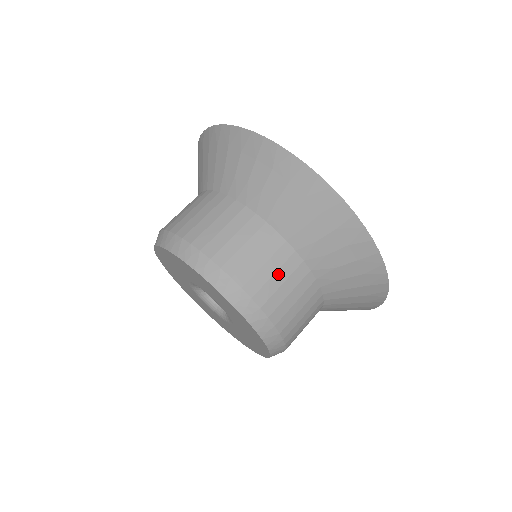
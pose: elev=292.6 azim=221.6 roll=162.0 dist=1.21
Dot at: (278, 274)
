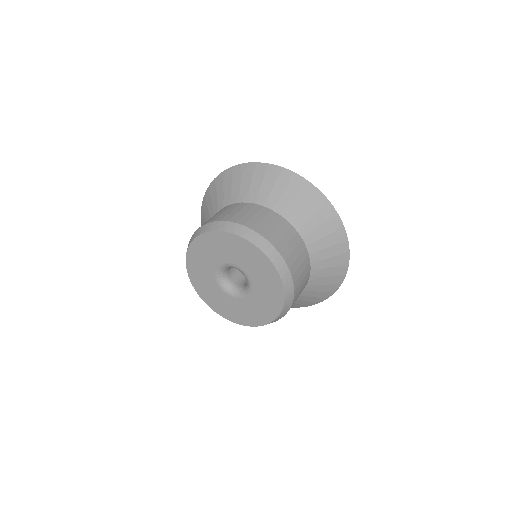
Dot at: (303, 273)
